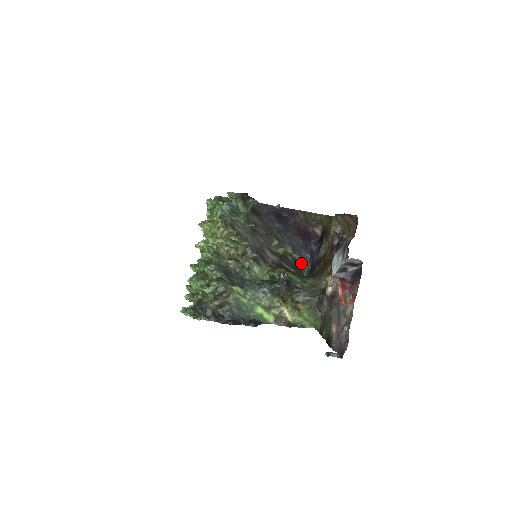
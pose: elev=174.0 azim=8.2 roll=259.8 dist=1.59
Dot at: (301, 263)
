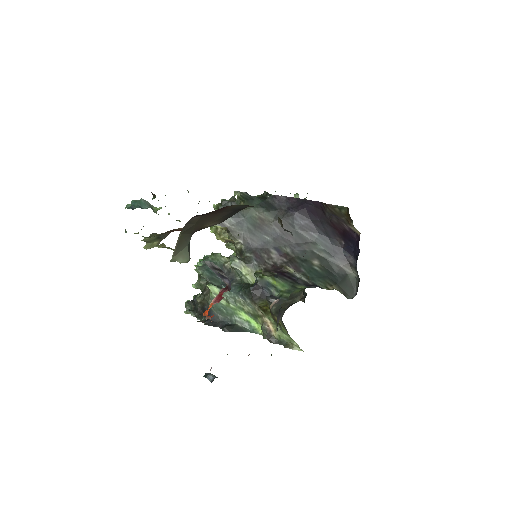
Dot at: (345, 270)
